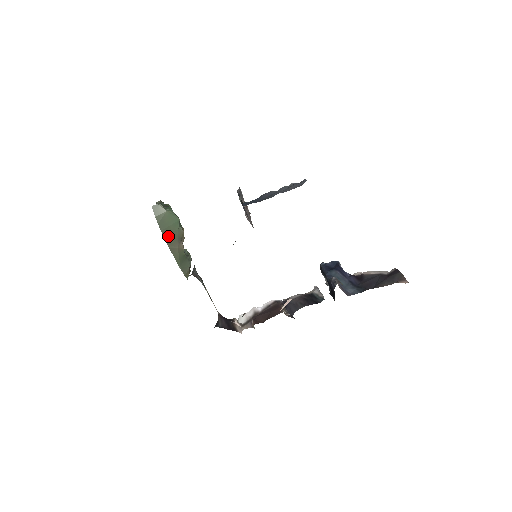
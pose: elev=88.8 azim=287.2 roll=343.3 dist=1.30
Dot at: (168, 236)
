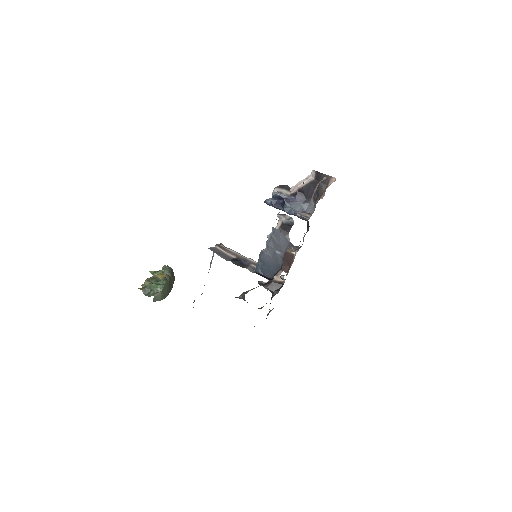
Dot at: (169, 291)
